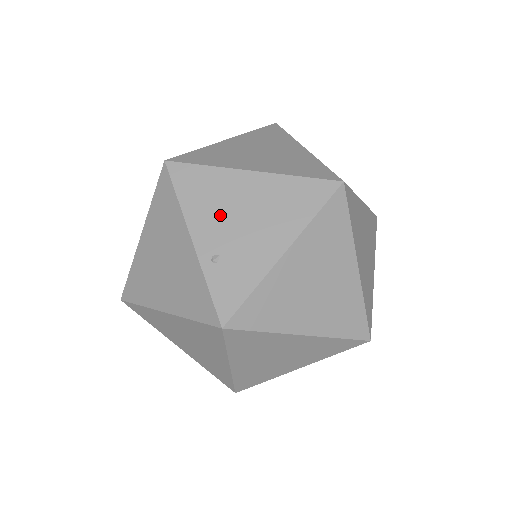
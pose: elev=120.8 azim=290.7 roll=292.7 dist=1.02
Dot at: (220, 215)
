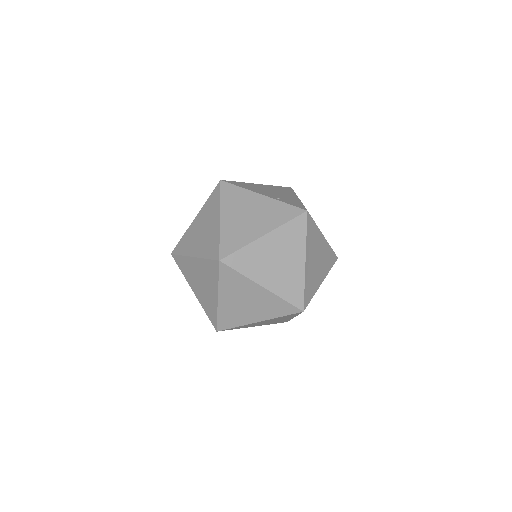
Dot at: (263, 191)
